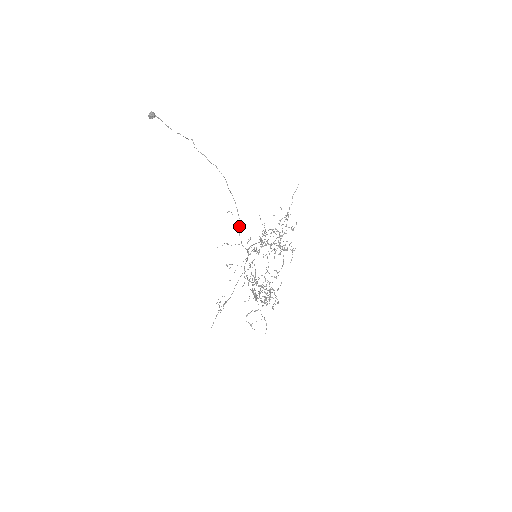
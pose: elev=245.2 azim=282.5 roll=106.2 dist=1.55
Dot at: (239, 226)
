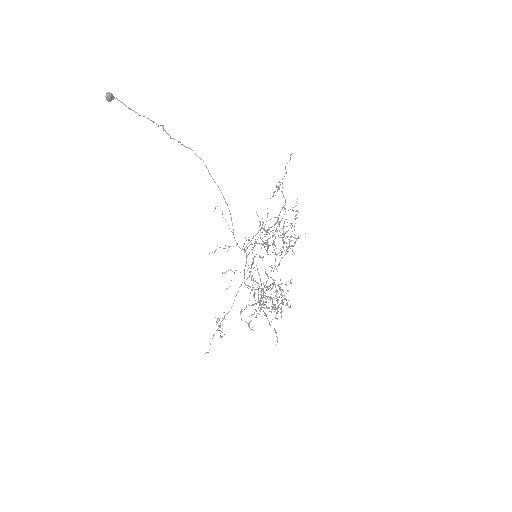
Dot at: (232, 224)
